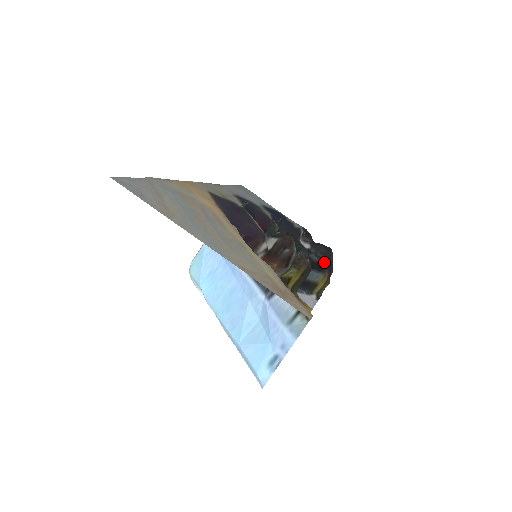
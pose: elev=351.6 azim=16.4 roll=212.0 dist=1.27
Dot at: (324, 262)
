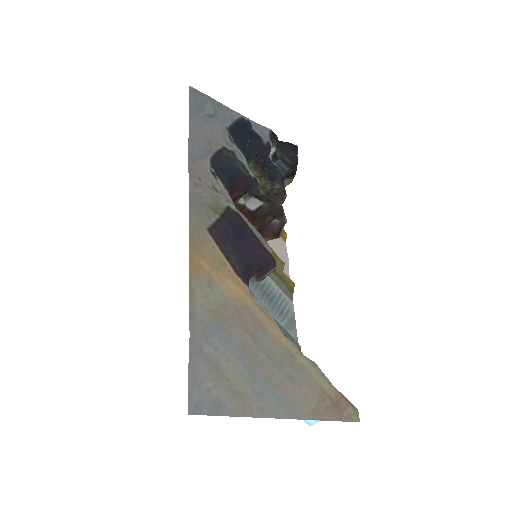
Dot at: (293, 170)
